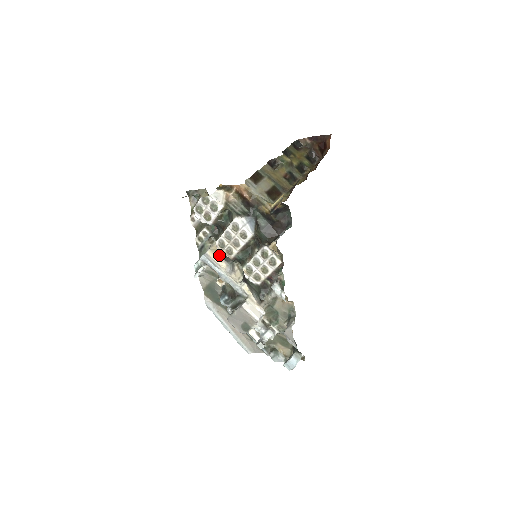
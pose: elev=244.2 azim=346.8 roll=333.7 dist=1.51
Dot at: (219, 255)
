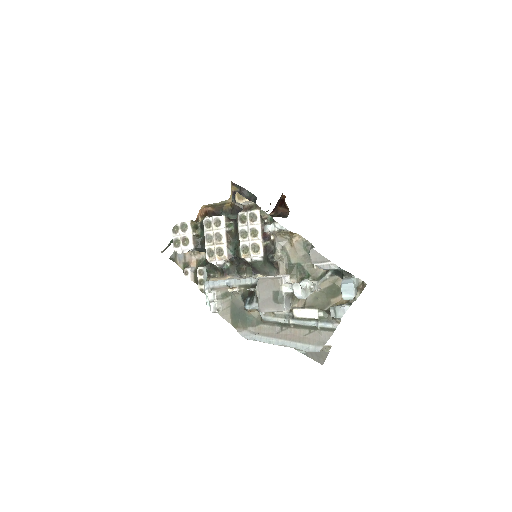
Dot at: (221, 276)
